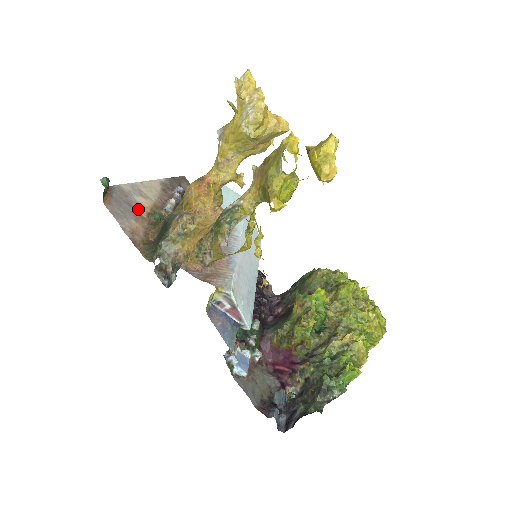
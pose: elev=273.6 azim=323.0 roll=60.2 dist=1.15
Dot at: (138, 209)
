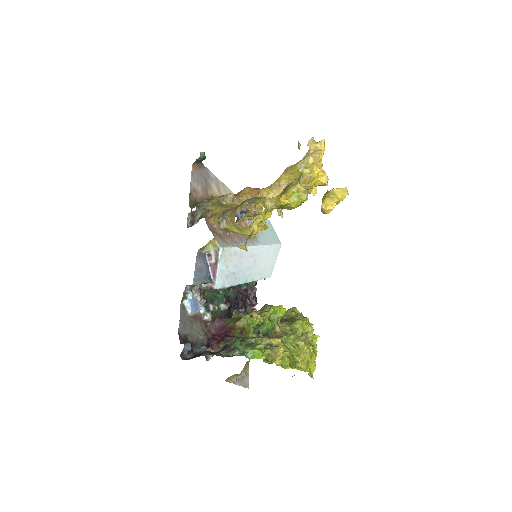
Dot at: (209, 188)
